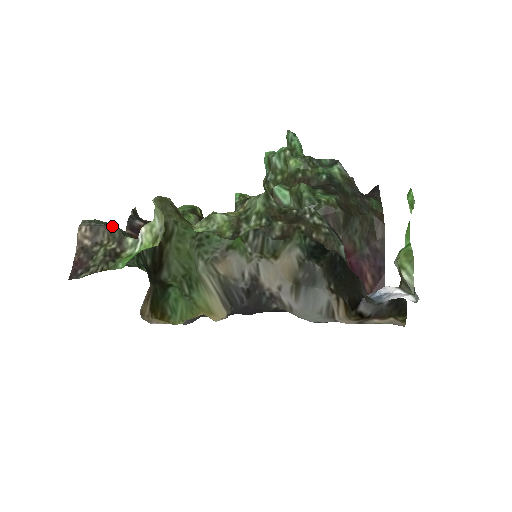
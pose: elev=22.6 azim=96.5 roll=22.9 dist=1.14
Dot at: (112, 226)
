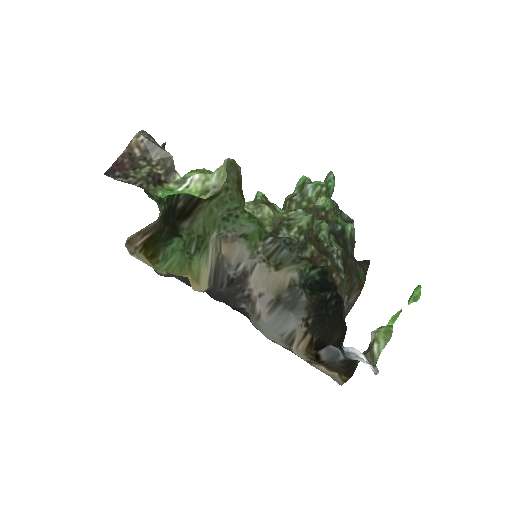
Dot at: (169, 154)
